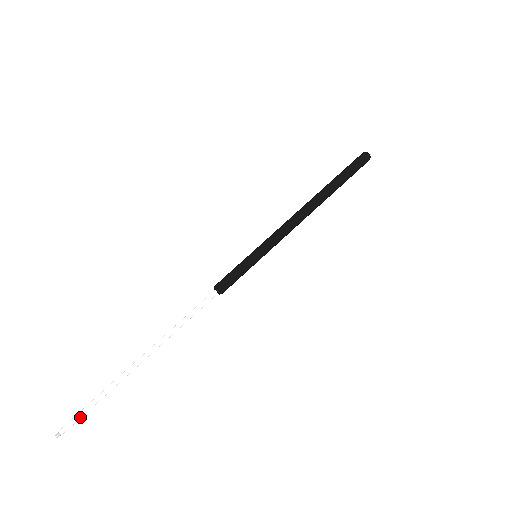
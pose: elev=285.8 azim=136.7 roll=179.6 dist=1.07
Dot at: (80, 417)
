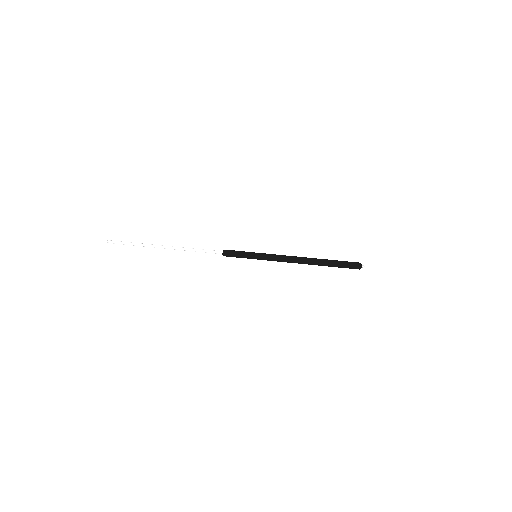
Dot at: (122, 243)
